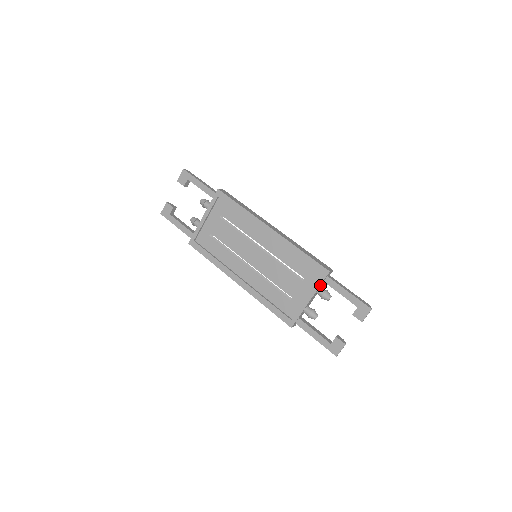
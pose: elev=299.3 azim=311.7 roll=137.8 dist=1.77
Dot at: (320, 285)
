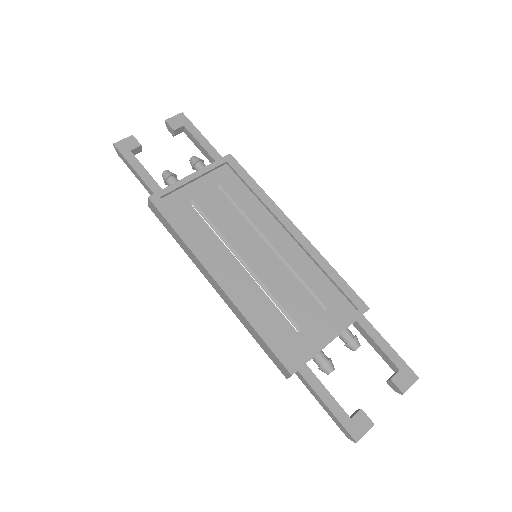
Dot at: (352, 323)
